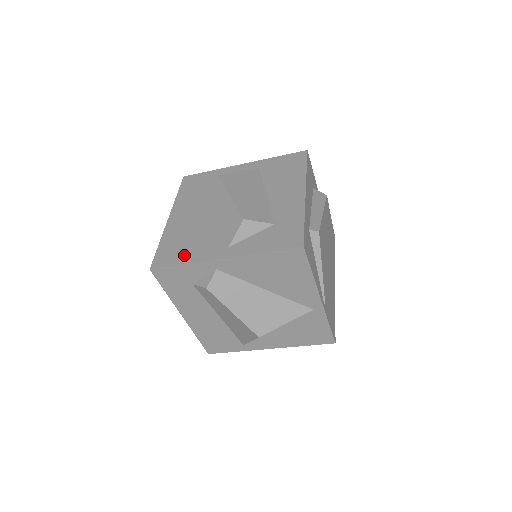
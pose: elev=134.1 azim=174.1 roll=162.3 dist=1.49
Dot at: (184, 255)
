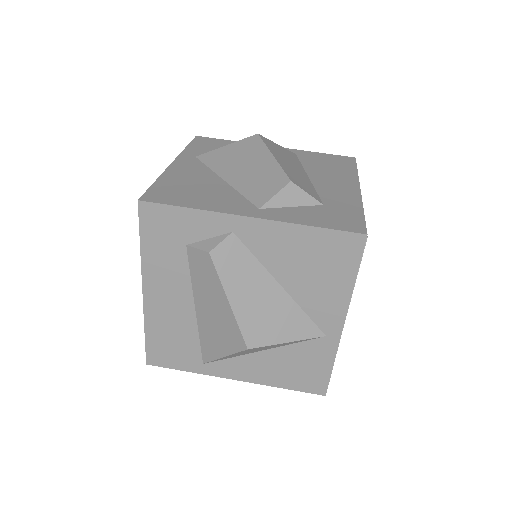
Dot at: (193, 200)
